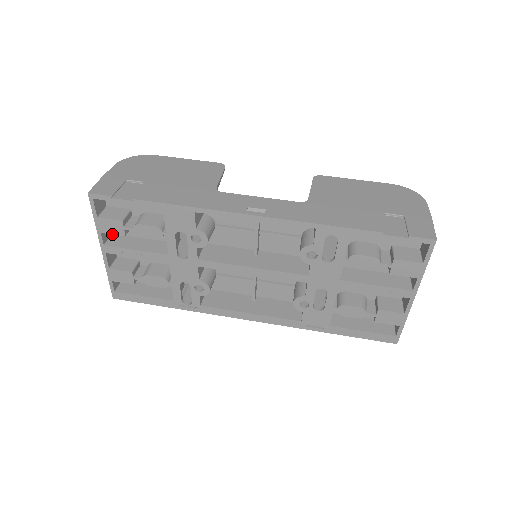
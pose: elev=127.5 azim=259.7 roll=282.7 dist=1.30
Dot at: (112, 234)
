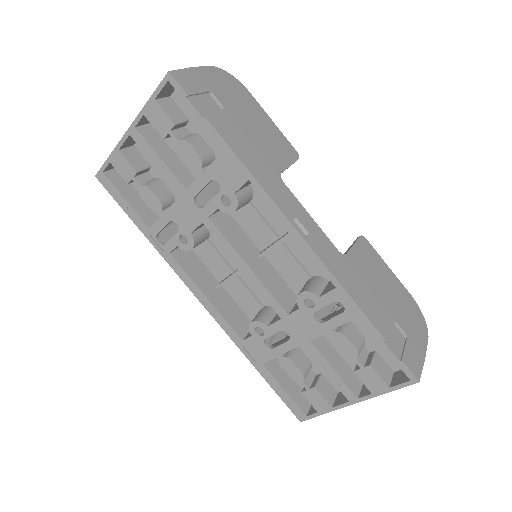
Dot at: (153, 126)
